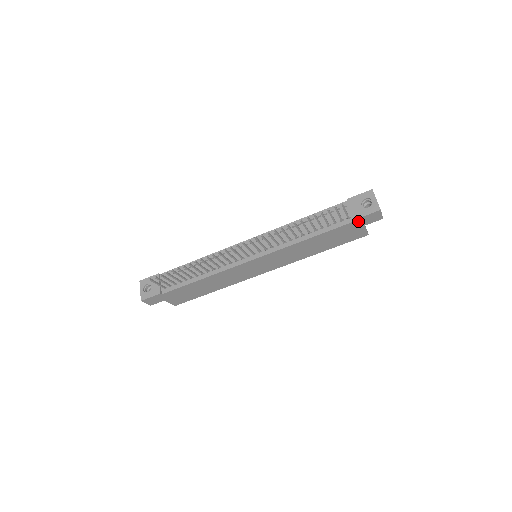
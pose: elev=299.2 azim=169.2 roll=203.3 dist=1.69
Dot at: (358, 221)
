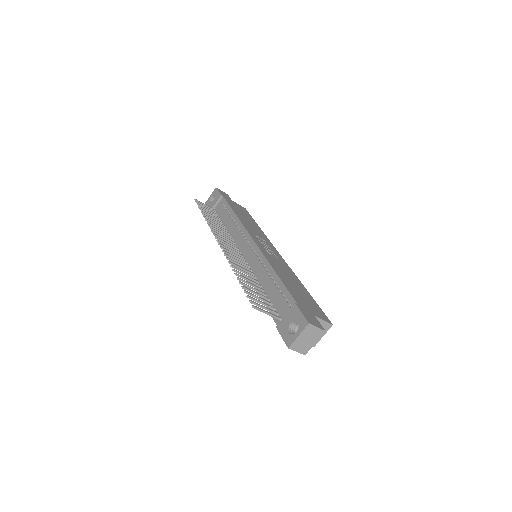
Dot at: occluded
